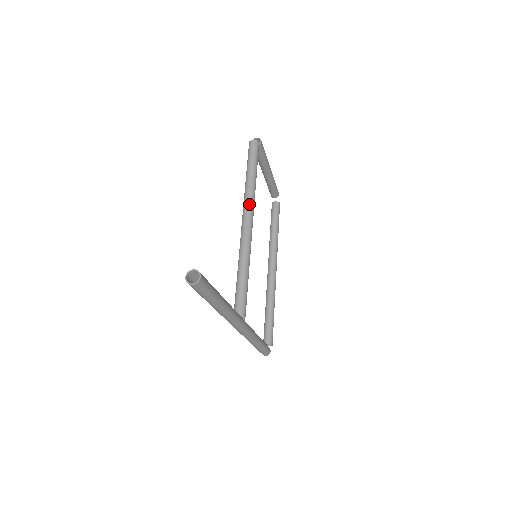
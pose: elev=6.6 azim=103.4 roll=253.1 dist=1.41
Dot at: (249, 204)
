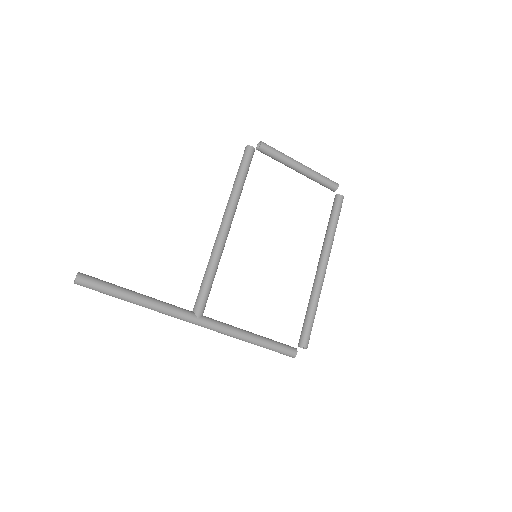
Dot at: (227, 208)
